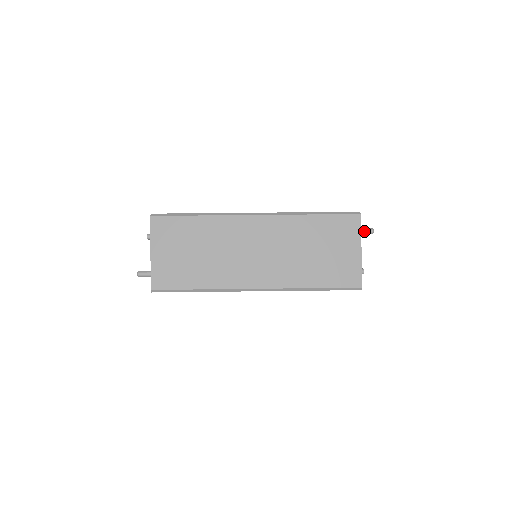
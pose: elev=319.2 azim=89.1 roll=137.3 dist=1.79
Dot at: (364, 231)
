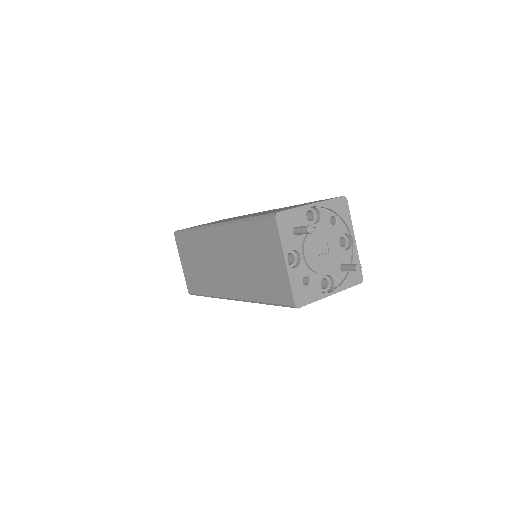
Dot at: (300, 231)
